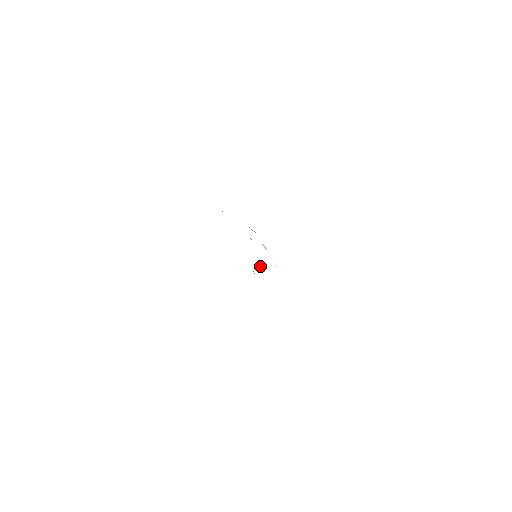
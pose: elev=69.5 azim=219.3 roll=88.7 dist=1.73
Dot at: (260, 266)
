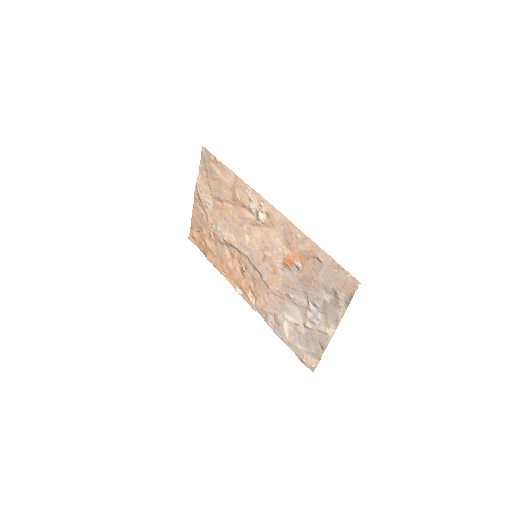
Dot at: (263, 251)
